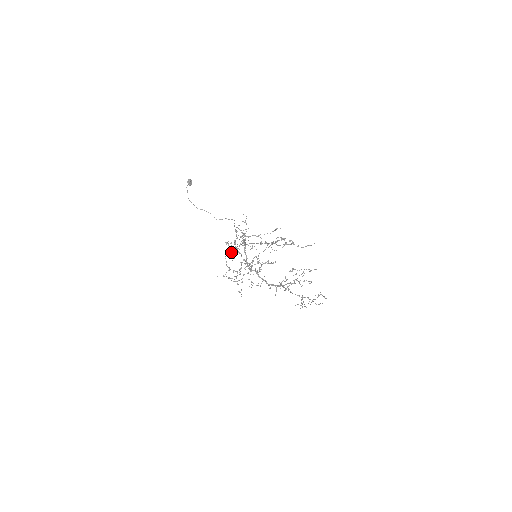
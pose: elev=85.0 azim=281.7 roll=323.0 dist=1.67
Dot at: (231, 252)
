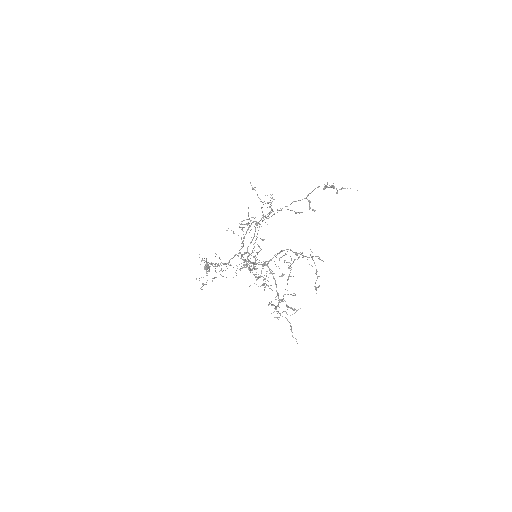
Dot at: (241, 227)
